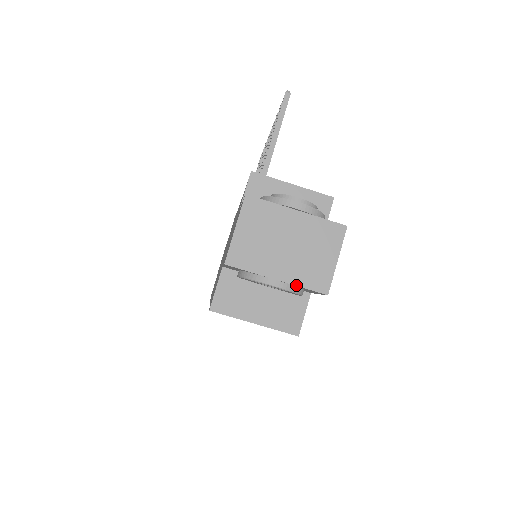
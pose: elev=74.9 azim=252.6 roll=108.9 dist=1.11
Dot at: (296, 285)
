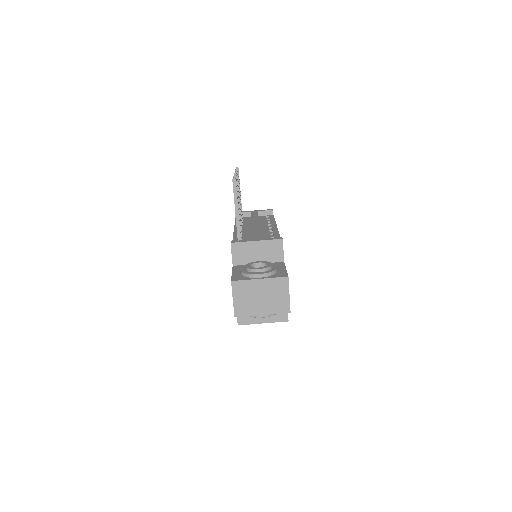
Dot at: (273, 314)
